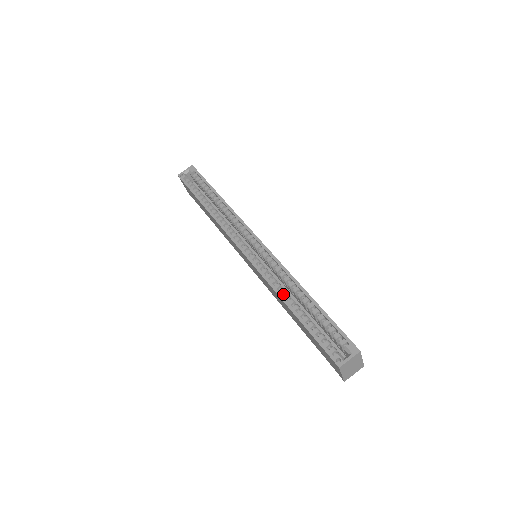
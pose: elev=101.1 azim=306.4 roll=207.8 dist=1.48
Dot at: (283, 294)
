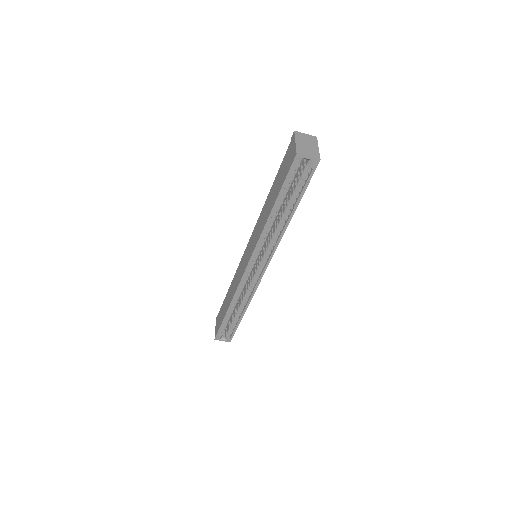
Dot at: (235, 300)
